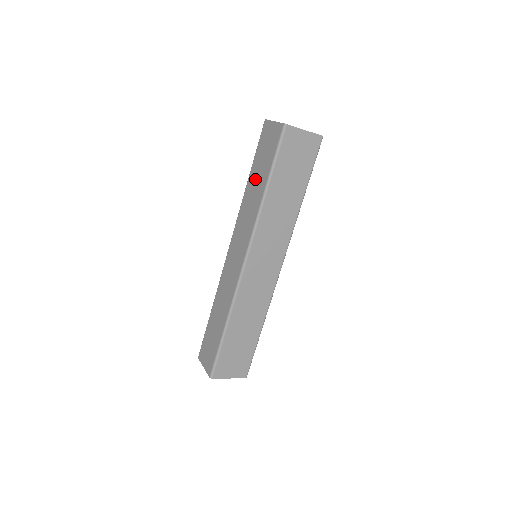
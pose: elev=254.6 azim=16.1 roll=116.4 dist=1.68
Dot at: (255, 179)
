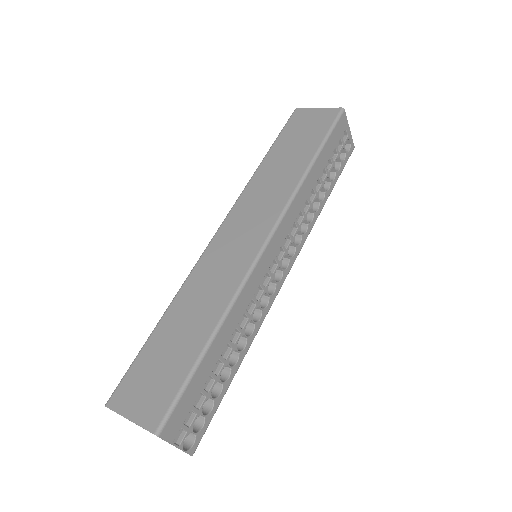
Dot at: occluded
